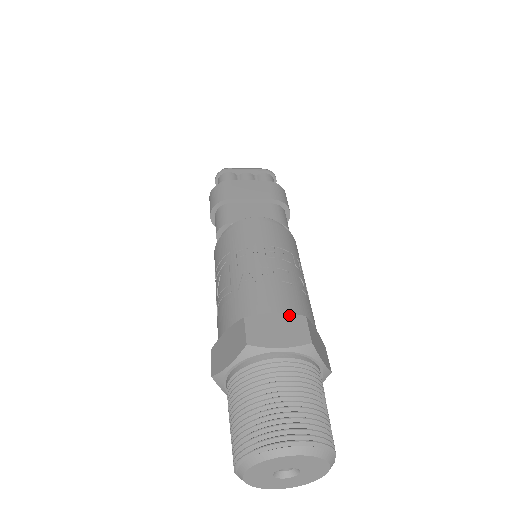
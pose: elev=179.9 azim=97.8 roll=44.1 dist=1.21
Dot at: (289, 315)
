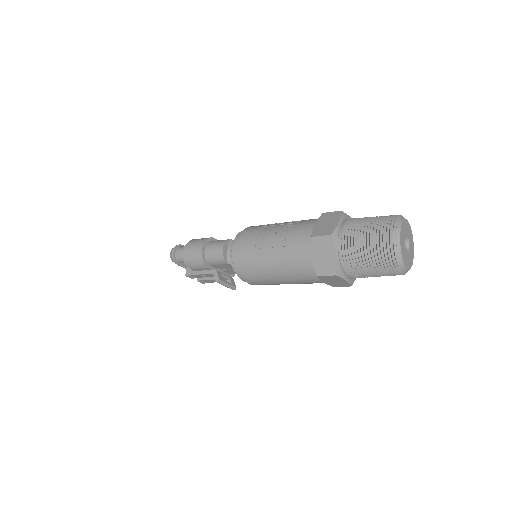
Dot at: occluded
